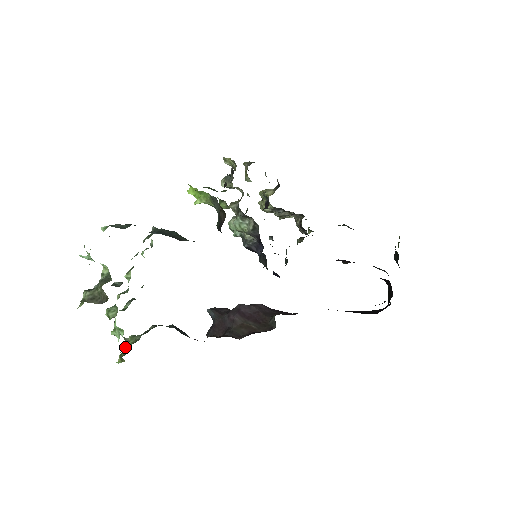
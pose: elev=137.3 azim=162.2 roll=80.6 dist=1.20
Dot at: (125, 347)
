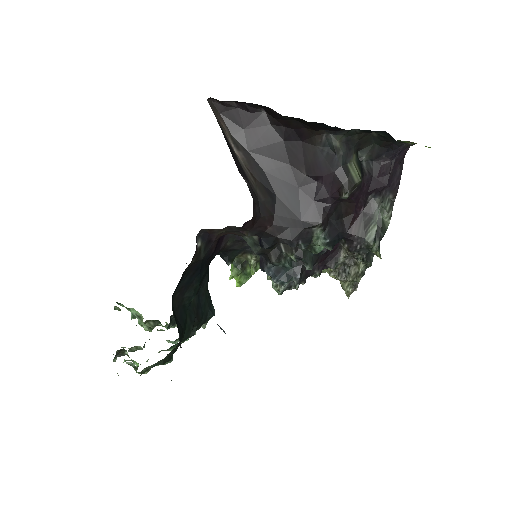
Dot at: occluded
